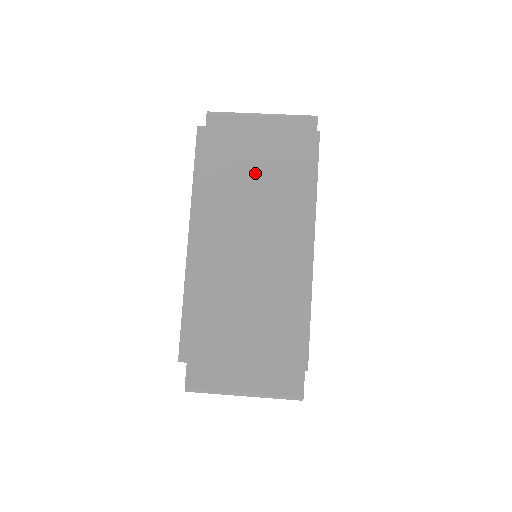
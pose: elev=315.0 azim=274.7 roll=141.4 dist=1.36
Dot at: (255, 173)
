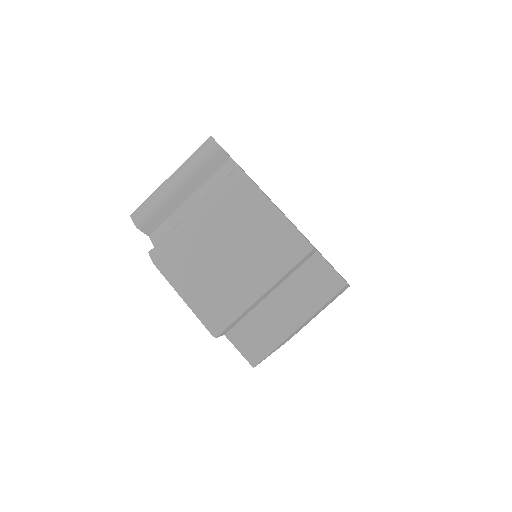
Dot at: occluded
